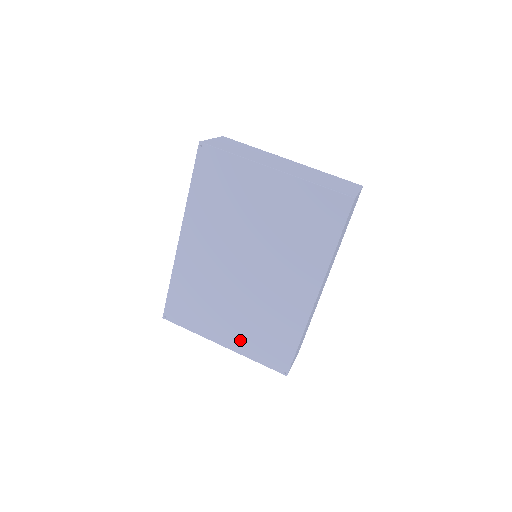
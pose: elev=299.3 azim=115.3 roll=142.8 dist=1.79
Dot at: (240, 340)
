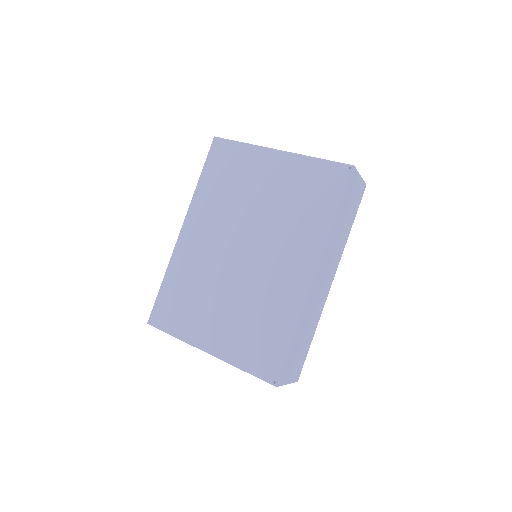
Dot at: (227, 342)
